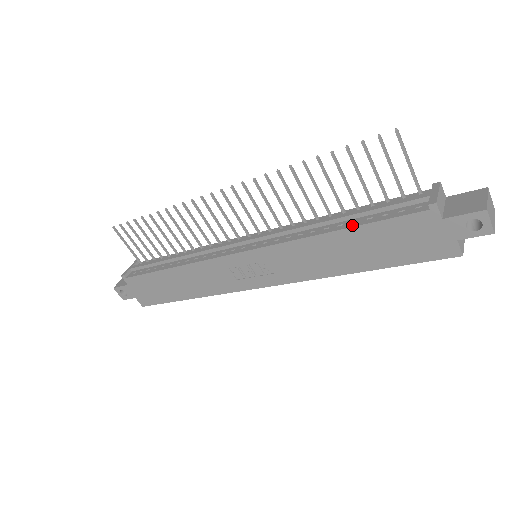
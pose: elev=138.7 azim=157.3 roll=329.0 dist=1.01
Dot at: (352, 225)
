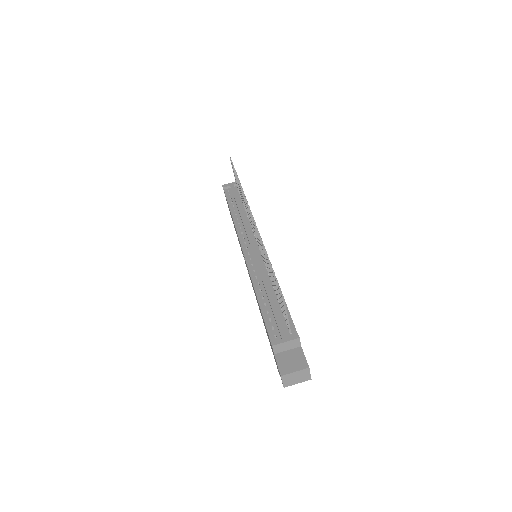
Dot at: (261, 305)
